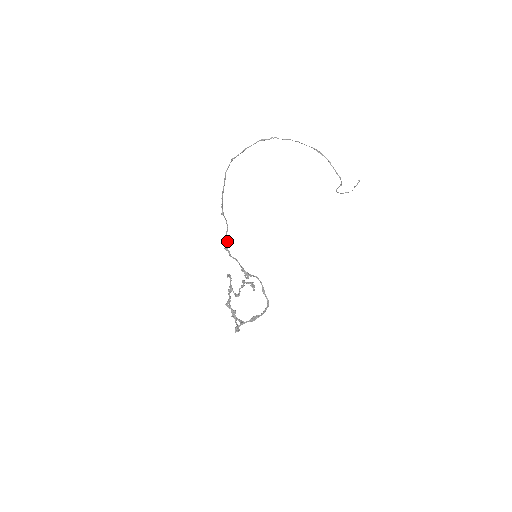
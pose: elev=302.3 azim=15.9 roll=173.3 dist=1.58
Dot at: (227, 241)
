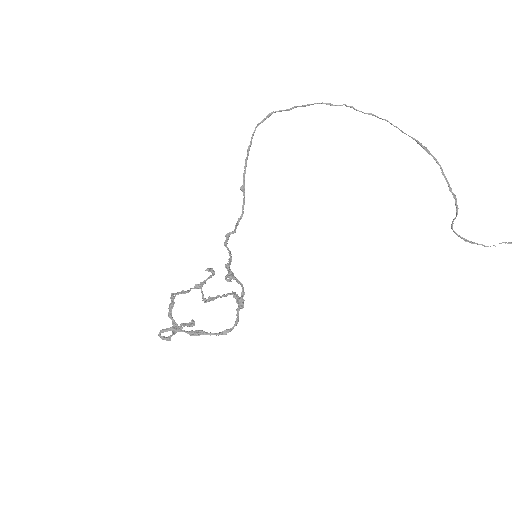
Dot at: occluded
